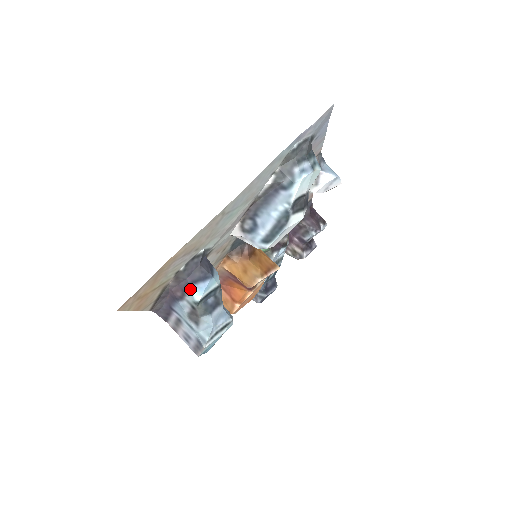
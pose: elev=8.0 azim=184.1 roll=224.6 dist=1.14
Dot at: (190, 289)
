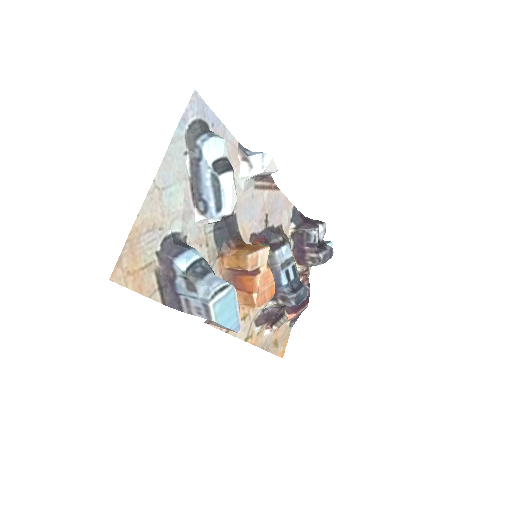
Dot at: (174, 264)
